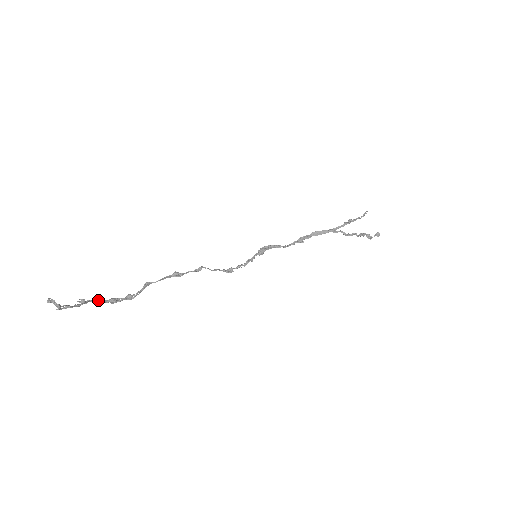
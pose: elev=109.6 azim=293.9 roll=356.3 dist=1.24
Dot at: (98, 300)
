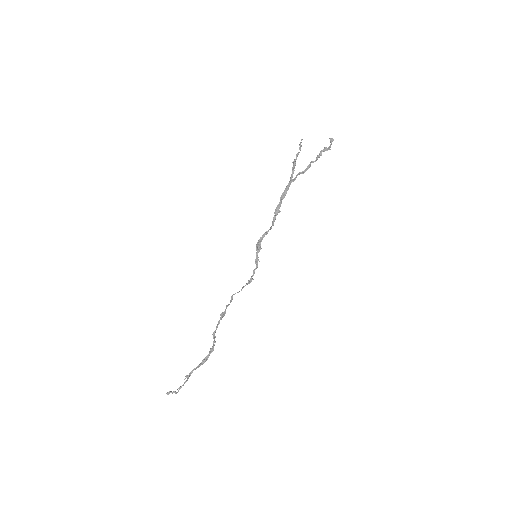
Dot at: (195, 368)
